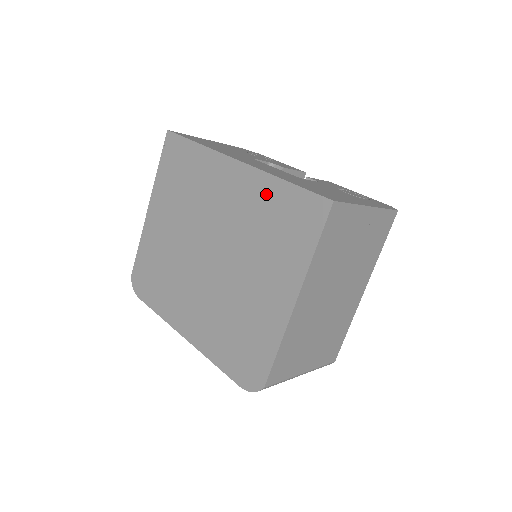
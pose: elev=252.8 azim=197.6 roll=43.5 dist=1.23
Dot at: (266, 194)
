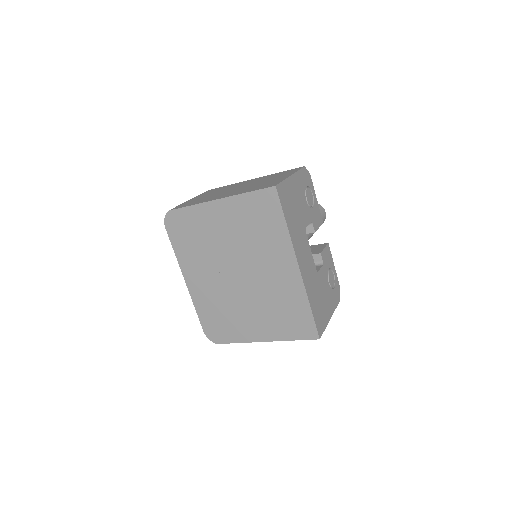
Dot at: (296, 298)
